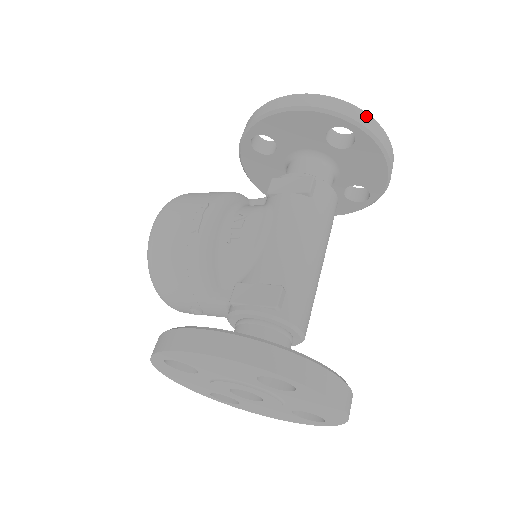
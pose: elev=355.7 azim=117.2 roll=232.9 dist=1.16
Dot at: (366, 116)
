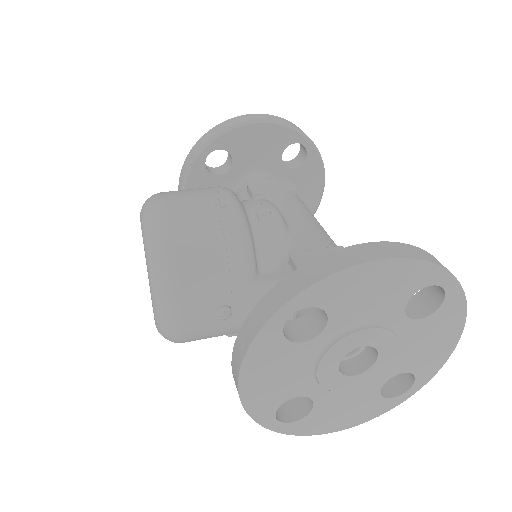
Dot at: occluded
